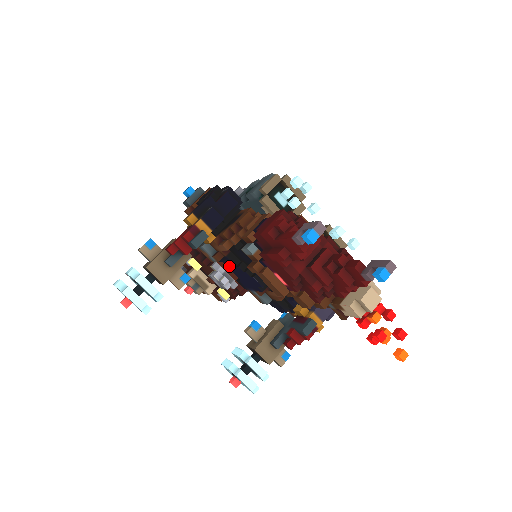
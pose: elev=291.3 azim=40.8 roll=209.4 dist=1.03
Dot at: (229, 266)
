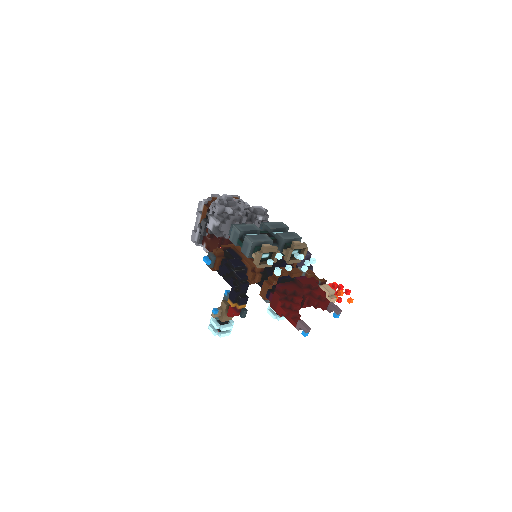
Dot at: occluded
